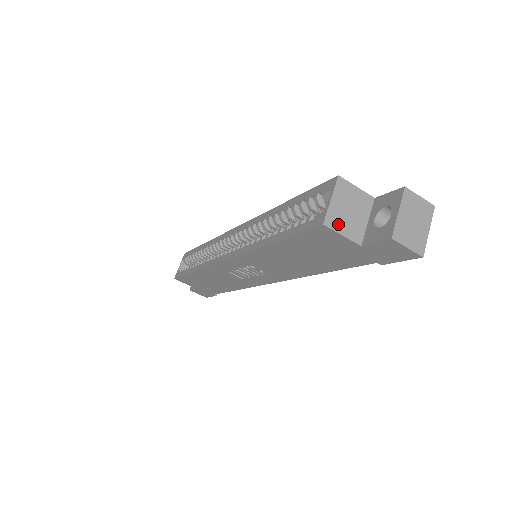
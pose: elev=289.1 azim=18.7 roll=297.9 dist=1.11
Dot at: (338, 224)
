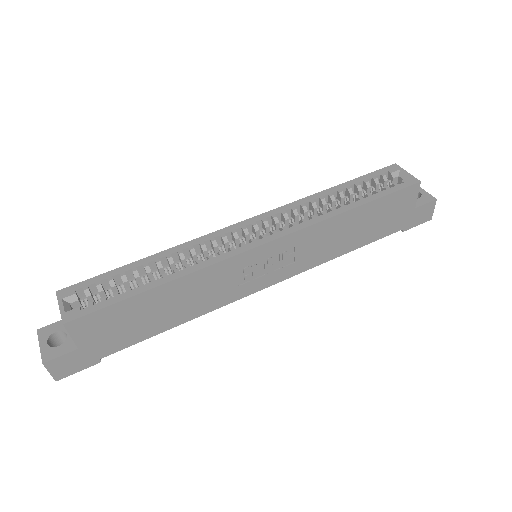
Dot at: occluded
